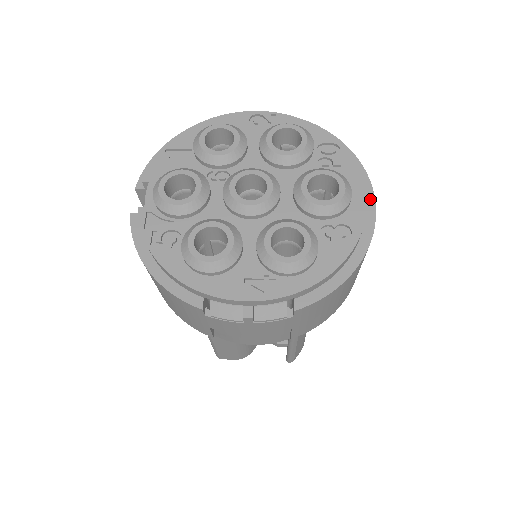
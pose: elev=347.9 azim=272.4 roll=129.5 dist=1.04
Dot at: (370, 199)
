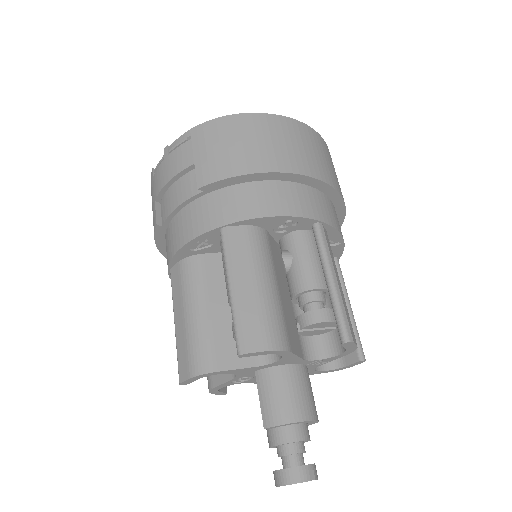
Dot at: occluded
